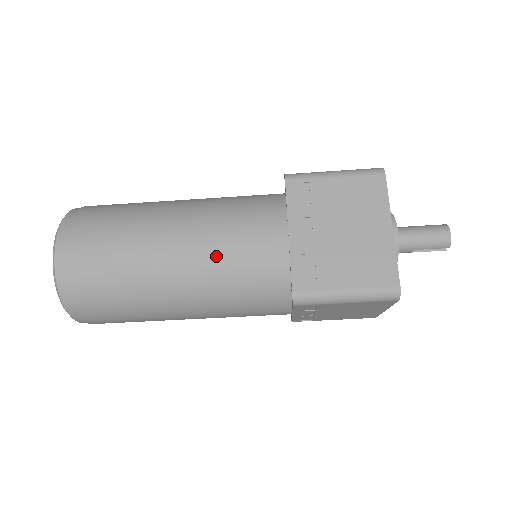
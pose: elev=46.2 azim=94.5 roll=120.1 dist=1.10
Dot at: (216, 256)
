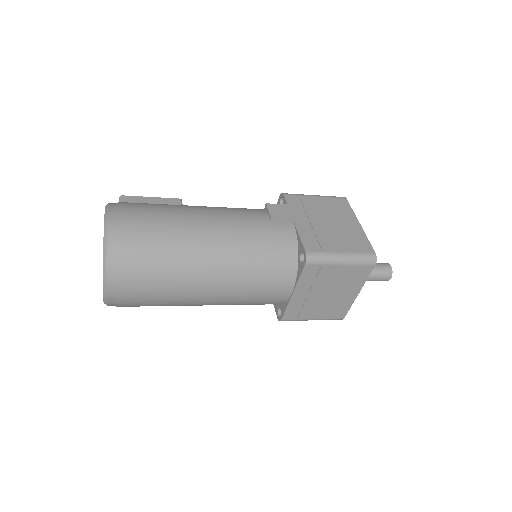
Dot at: (237, 301)
